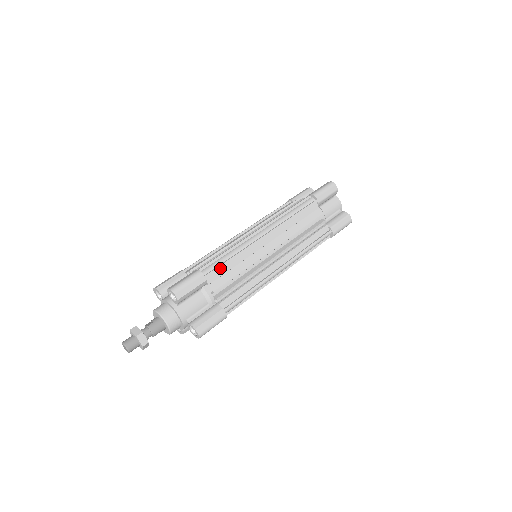
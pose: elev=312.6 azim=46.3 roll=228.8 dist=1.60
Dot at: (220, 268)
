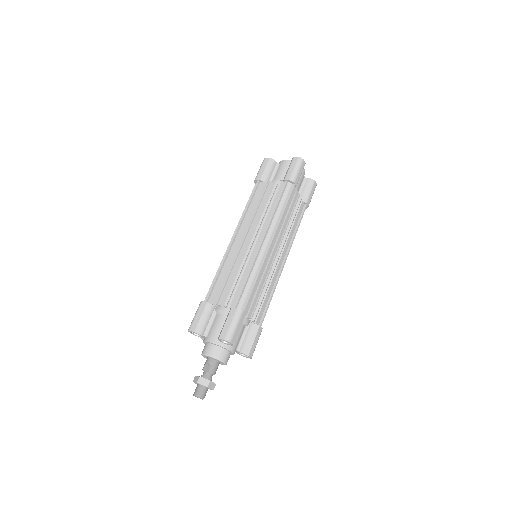
Dot at: (250, 296)
